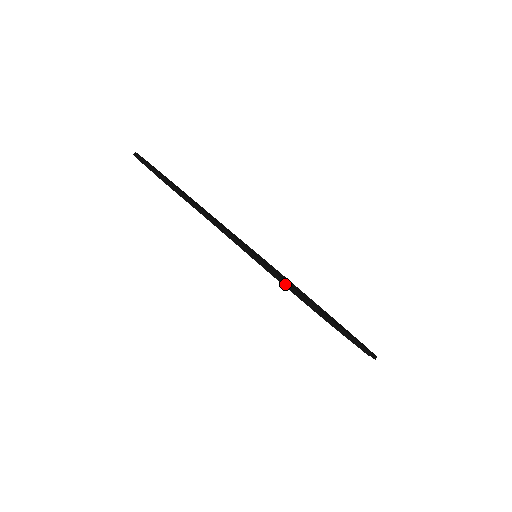
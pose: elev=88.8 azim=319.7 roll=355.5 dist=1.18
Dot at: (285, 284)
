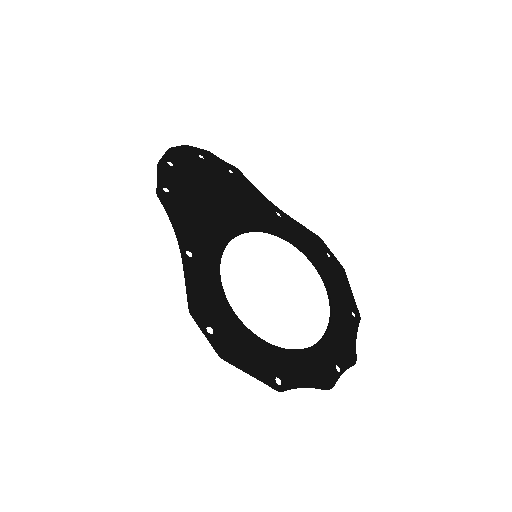
Dot at: (192, 315)
